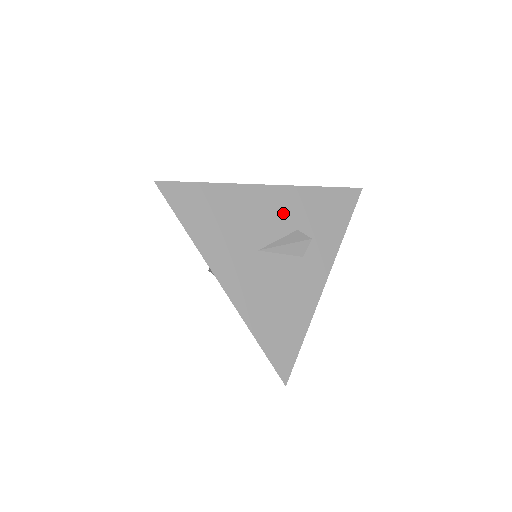
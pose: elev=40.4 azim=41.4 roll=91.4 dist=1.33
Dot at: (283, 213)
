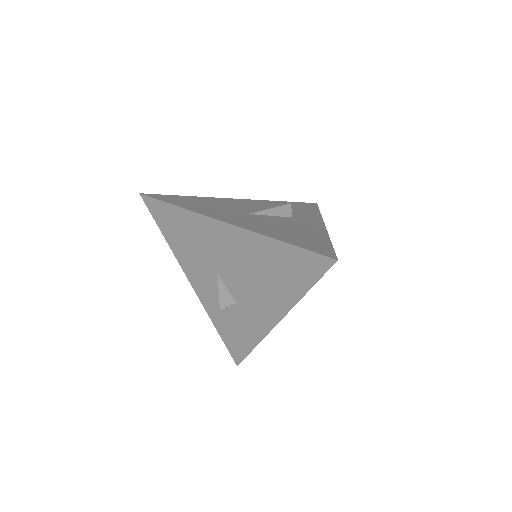
Dot at: (258, 206)
